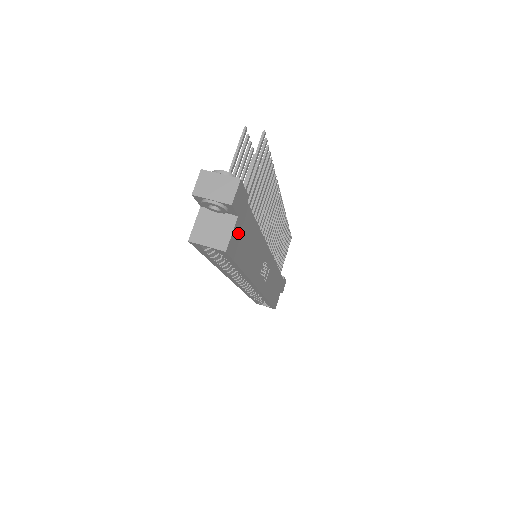
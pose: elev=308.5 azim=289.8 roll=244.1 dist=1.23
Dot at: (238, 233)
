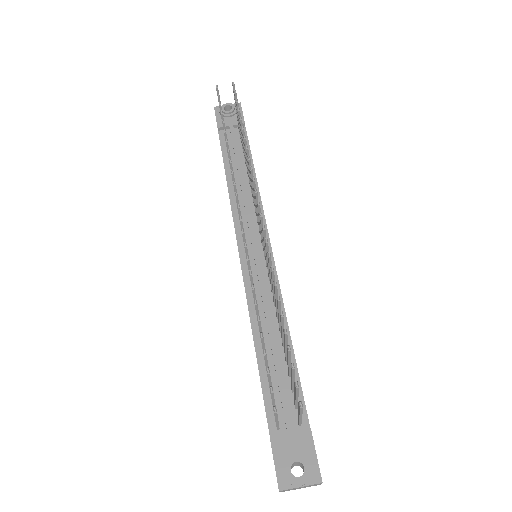
Dot at: occluded
